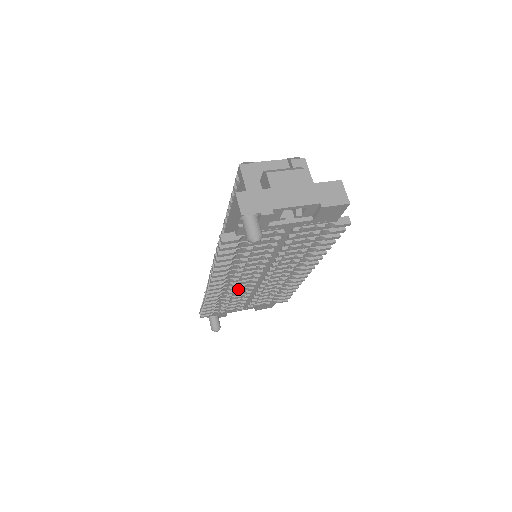
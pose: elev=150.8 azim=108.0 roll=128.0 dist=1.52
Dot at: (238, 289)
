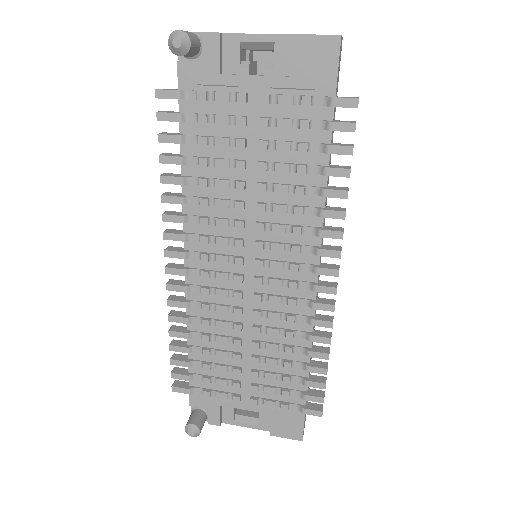
Dot at: (218, 304)
